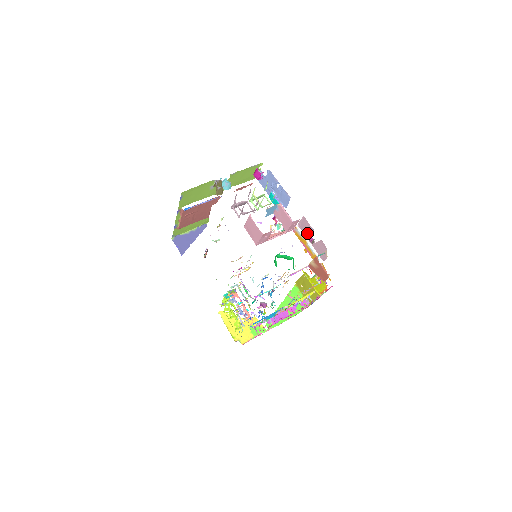
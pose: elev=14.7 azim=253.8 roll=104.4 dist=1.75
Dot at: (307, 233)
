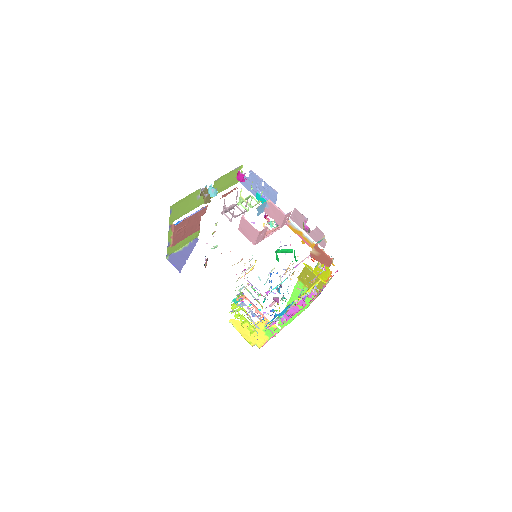
Dot at: (301, 224)
